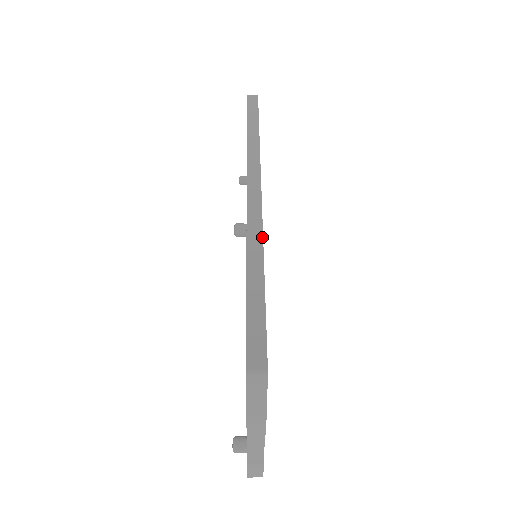
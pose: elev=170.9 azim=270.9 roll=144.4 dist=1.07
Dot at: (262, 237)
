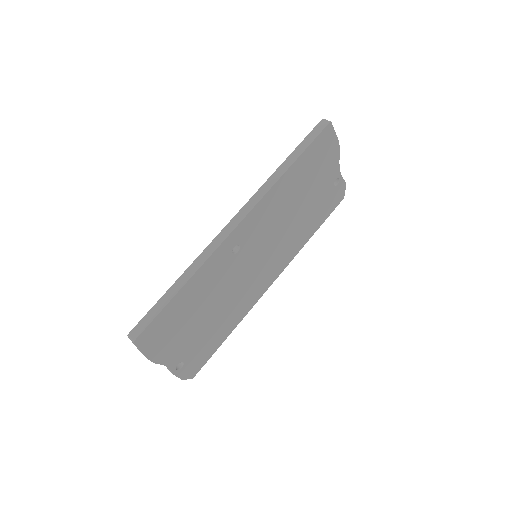
Dot at: (203, 263)
